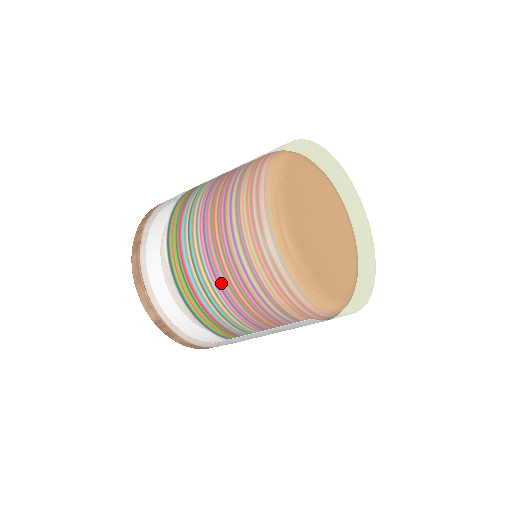
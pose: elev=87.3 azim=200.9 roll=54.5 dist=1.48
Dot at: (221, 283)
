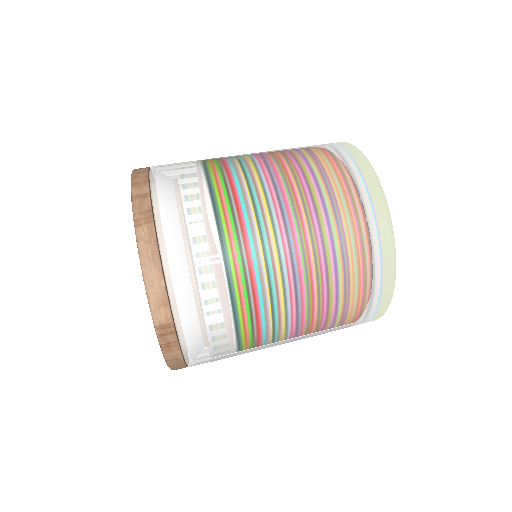
Dot at: (298, 274)
